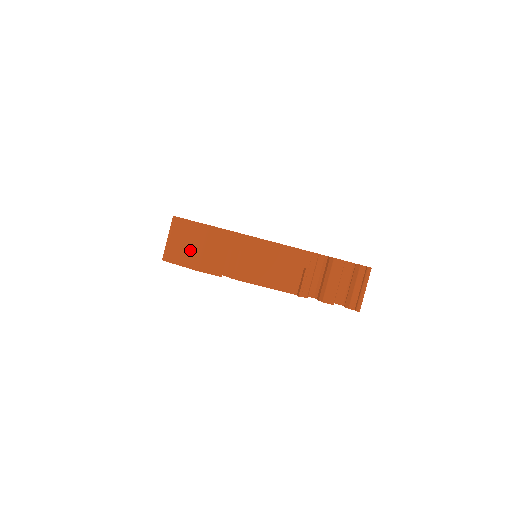
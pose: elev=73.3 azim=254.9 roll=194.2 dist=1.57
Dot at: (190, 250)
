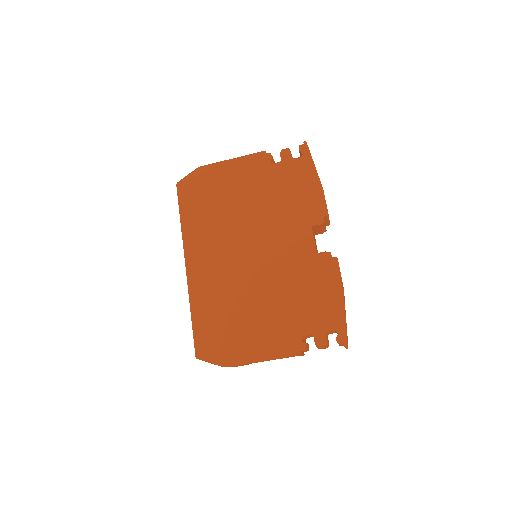
Dot at: occluded
